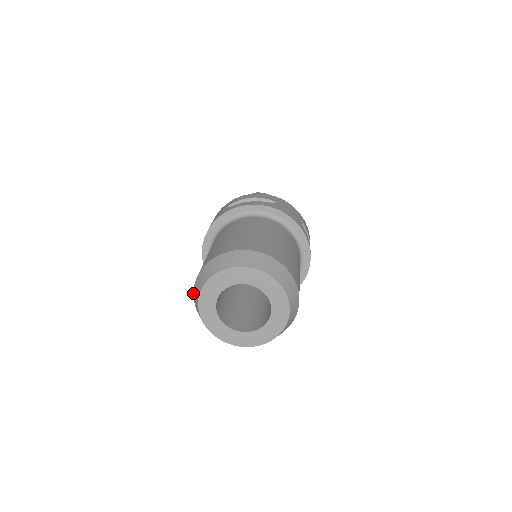
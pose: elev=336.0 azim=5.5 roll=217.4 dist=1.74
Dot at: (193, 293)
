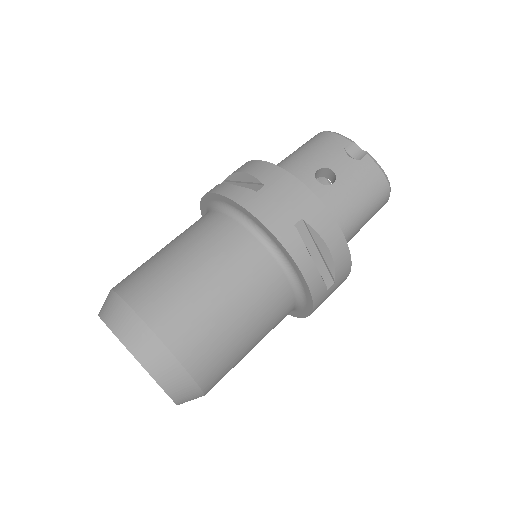
Dot at: occluded
